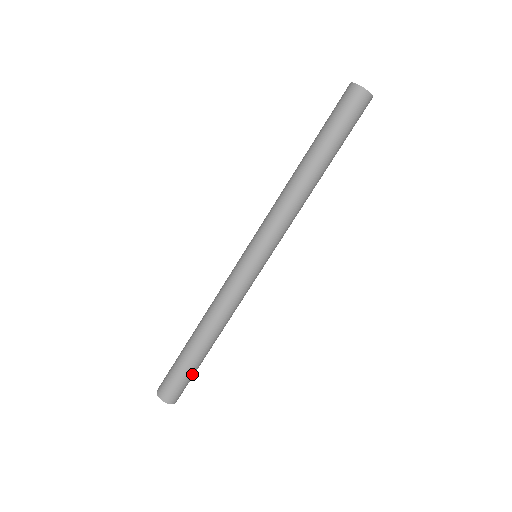
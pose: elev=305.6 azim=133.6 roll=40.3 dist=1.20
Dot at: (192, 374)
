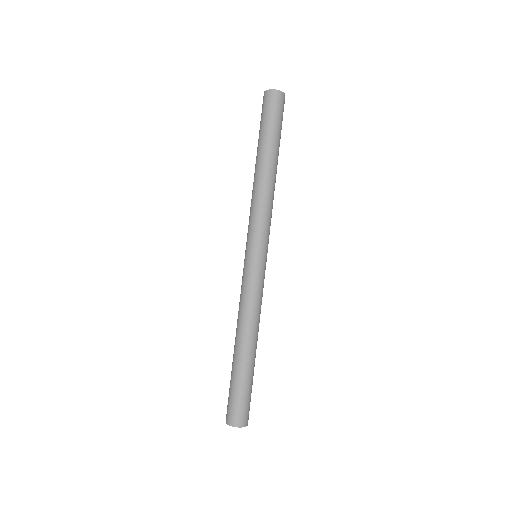
Dot at: (248, 388)
